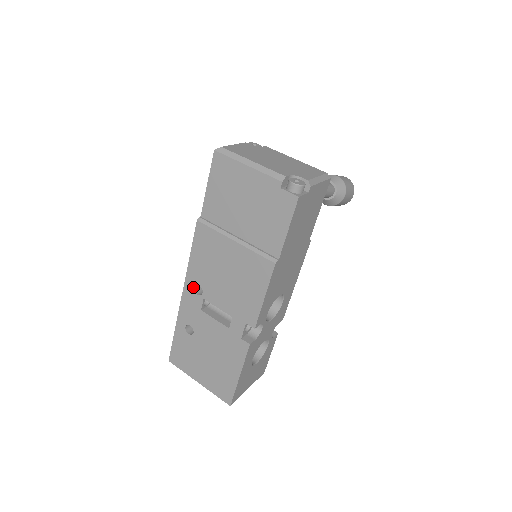
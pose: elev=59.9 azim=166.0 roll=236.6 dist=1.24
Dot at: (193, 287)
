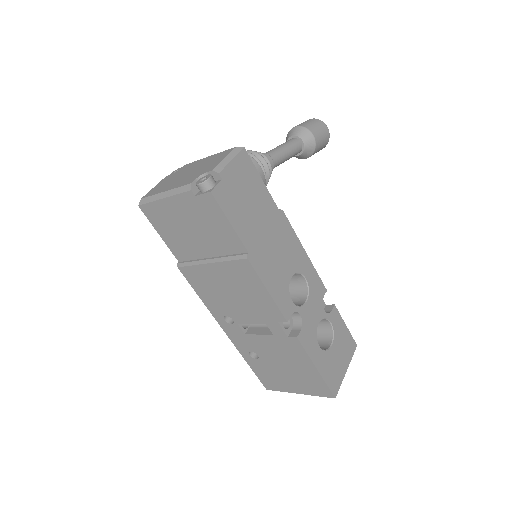
Dot at: (224, 320)
